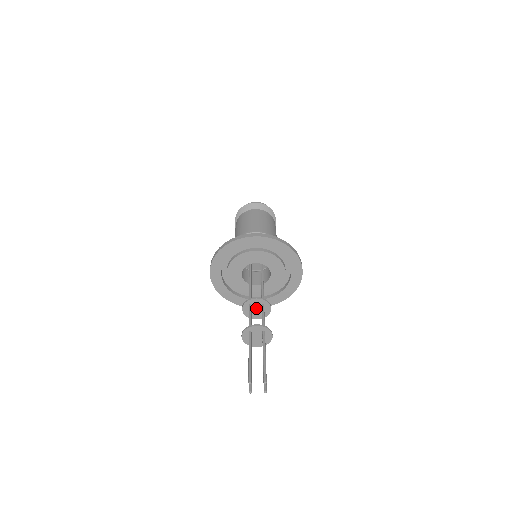
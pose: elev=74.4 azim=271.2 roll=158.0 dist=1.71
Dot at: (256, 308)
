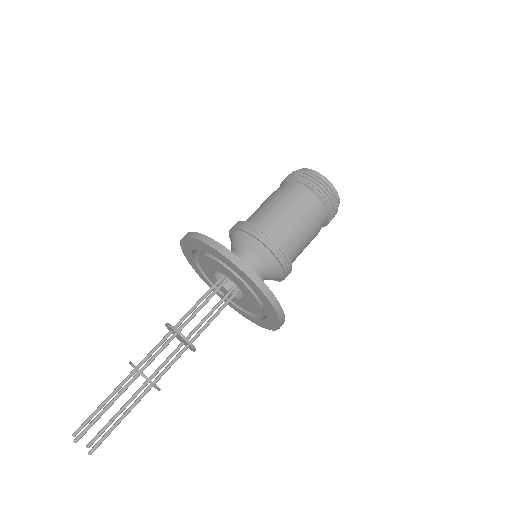
Dot at: (180, 338)
